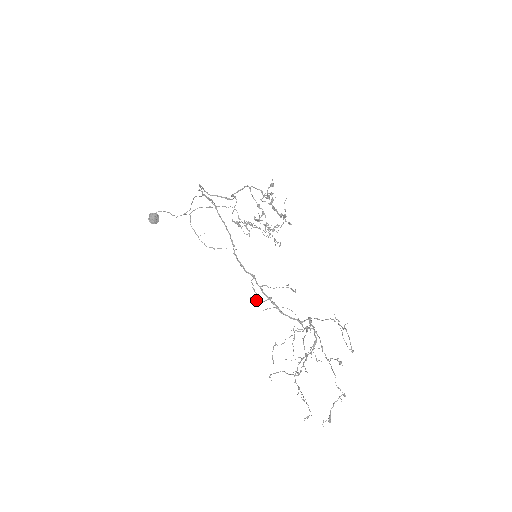
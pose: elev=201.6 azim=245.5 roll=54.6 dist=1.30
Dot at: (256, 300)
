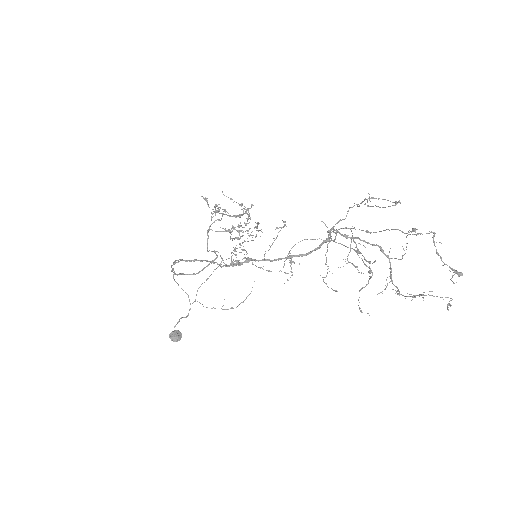
Dot at: (287, 280)
